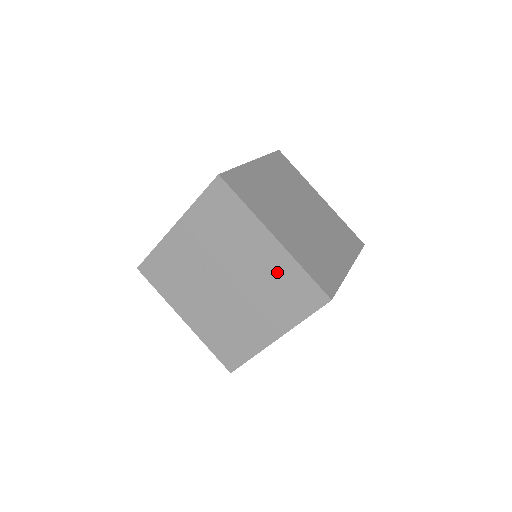
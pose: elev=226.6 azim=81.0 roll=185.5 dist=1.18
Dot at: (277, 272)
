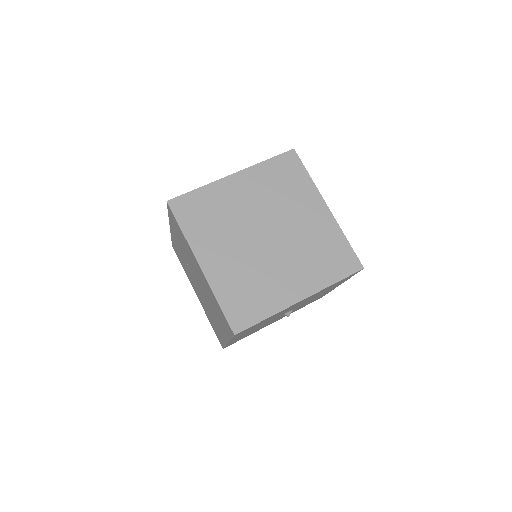
Dot at: (210, 293)
